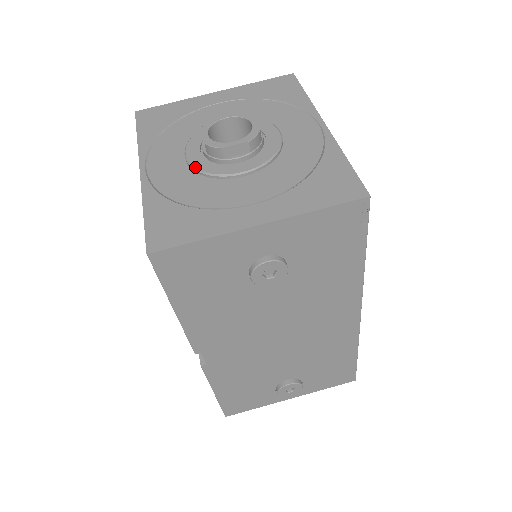
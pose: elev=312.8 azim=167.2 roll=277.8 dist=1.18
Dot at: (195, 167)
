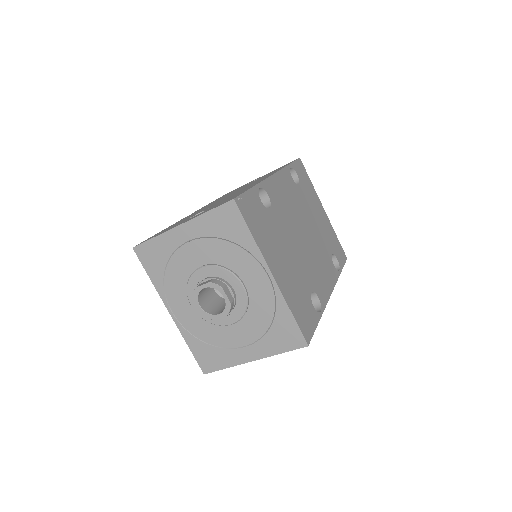
Dot at: (202, 318)
